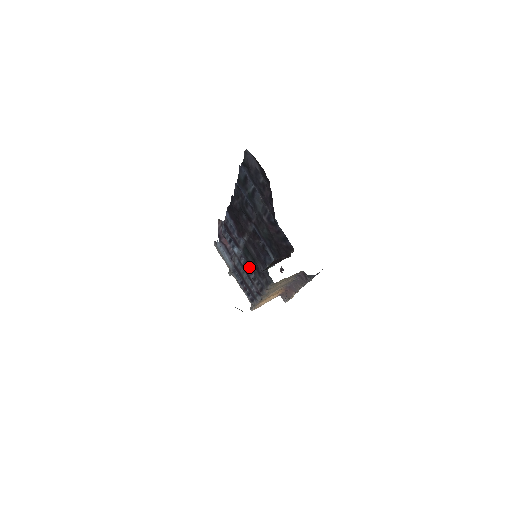
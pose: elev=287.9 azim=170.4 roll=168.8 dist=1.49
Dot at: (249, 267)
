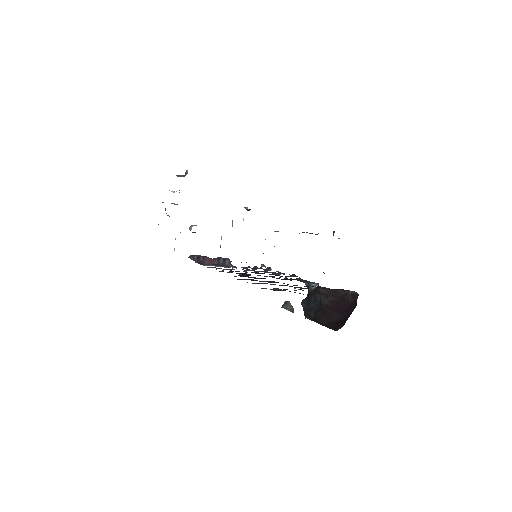
Dot at: occluded
